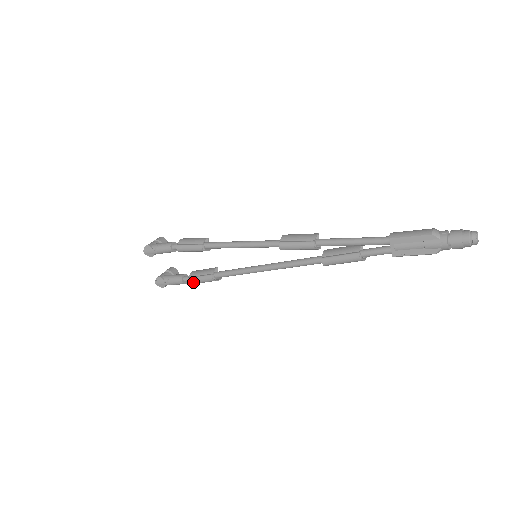
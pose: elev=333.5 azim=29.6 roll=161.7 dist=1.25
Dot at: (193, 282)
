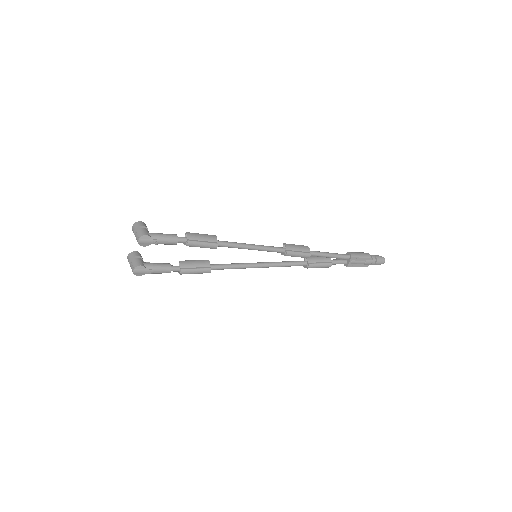
Dot at: (186, 273)
